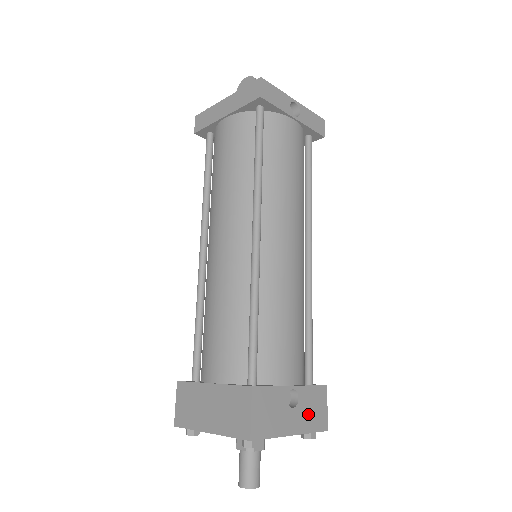
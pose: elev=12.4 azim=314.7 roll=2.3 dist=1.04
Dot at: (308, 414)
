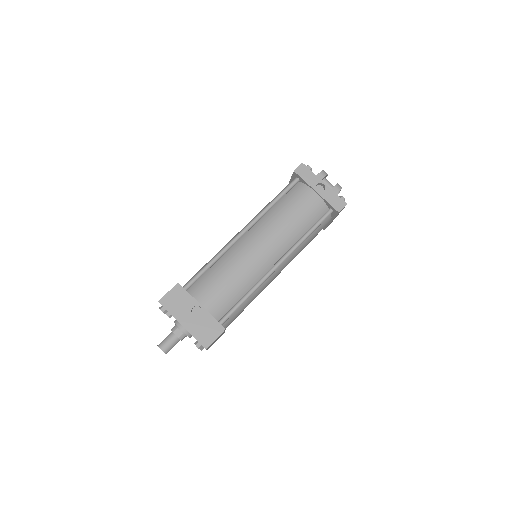
Dot at: (200, 327)
